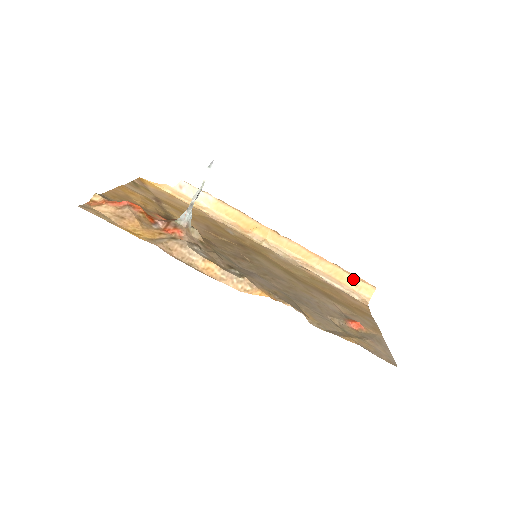
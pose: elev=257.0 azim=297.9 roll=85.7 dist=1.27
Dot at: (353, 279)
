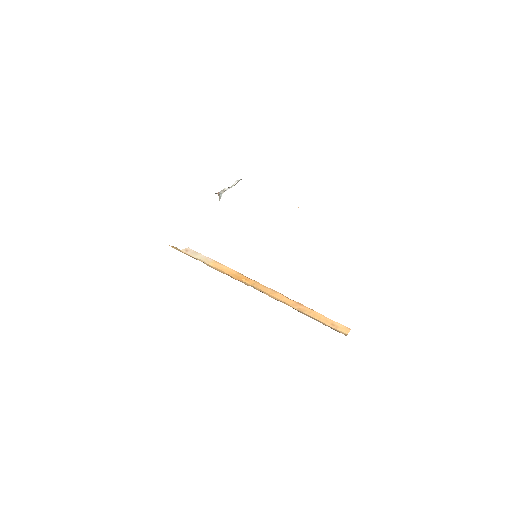
Dot at: (329, 320)
